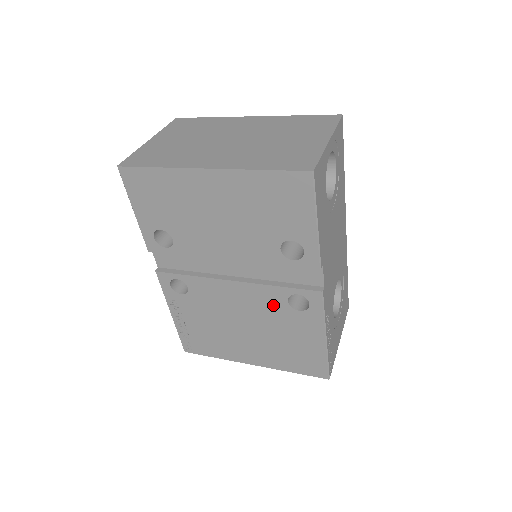
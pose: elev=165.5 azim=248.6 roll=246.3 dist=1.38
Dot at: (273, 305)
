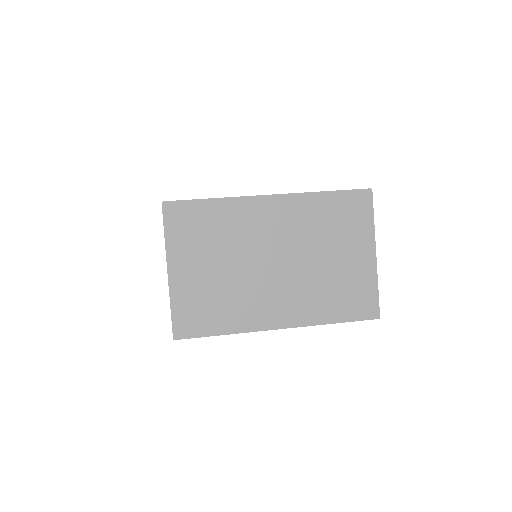
Dot at: occluded
